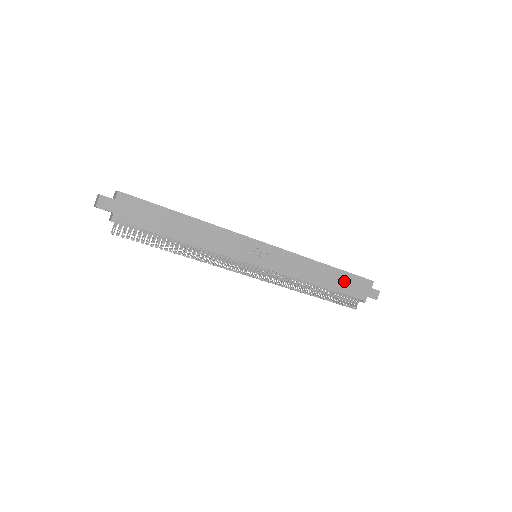
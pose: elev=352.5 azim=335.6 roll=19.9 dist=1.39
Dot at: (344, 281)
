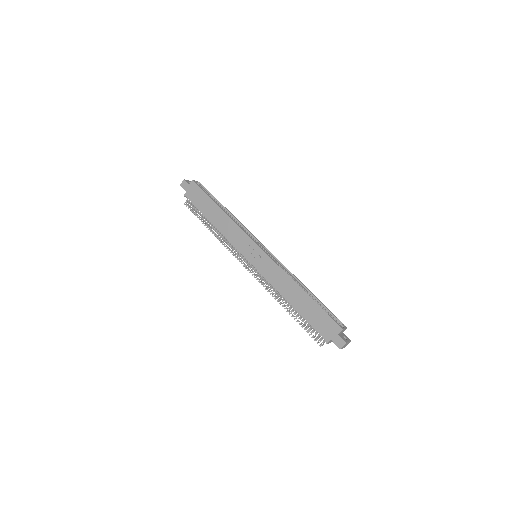
Dot at: (313, 312)
